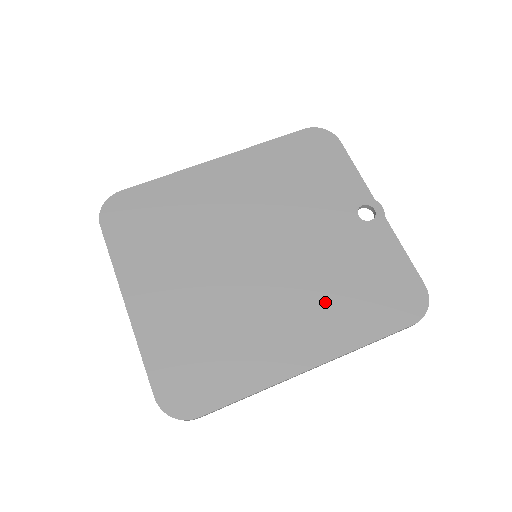
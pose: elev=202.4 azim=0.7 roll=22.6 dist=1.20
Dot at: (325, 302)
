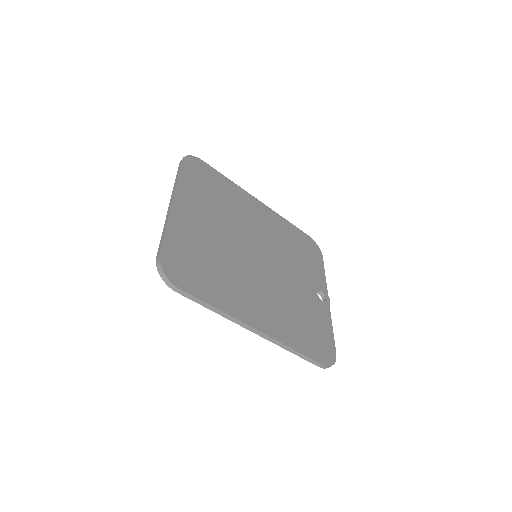
Dot at: (282, 309)
